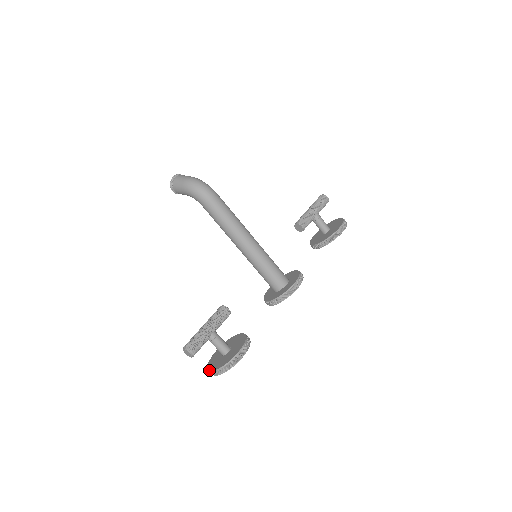
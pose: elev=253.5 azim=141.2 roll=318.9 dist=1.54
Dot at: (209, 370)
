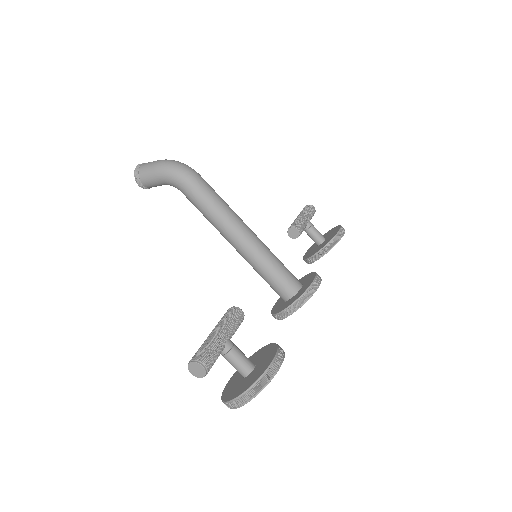
Dot at: (230, 399)
